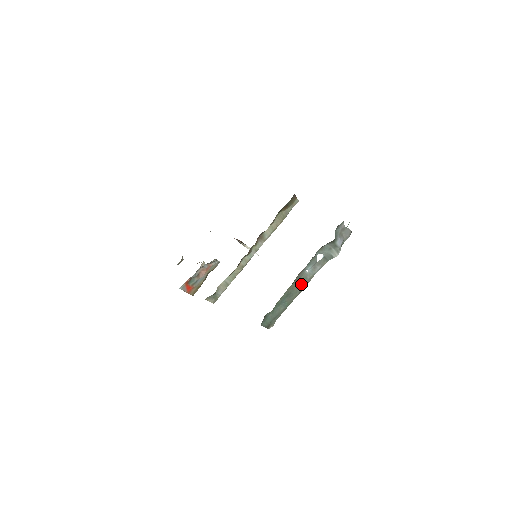
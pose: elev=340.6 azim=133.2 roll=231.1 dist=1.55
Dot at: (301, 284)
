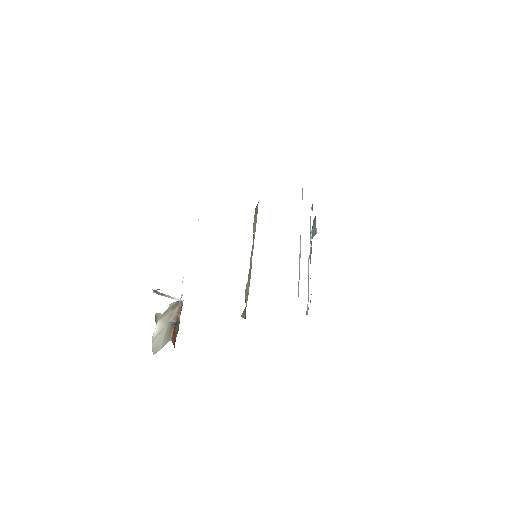
Dot at: (310, 263)
